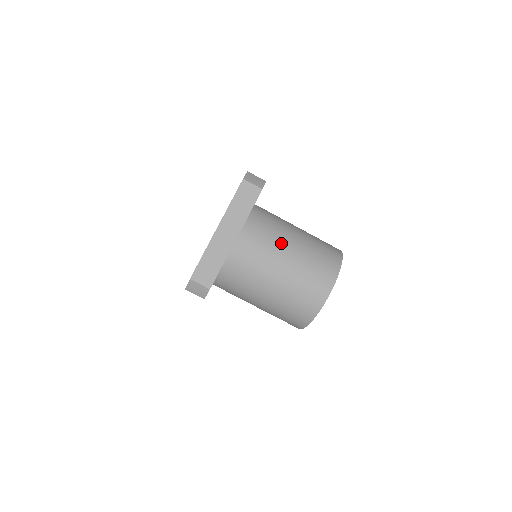
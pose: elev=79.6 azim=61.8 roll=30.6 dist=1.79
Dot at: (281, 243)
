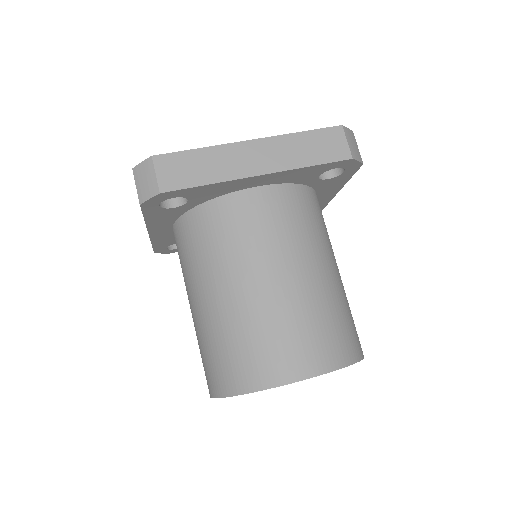
Dot at: (306, 251)
